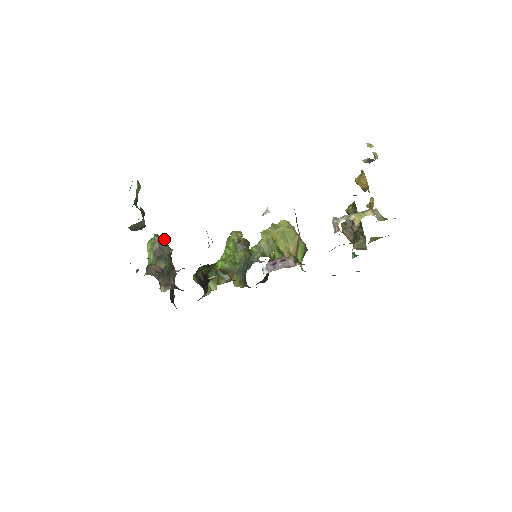
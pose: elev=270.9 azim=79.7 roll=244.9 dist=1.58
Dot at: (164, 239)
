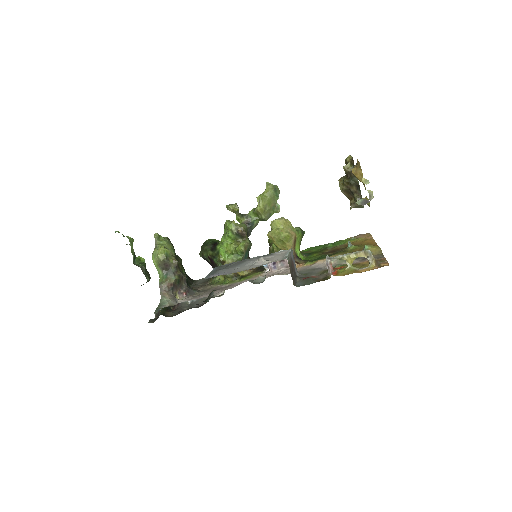
Dot at: (167, 253)
